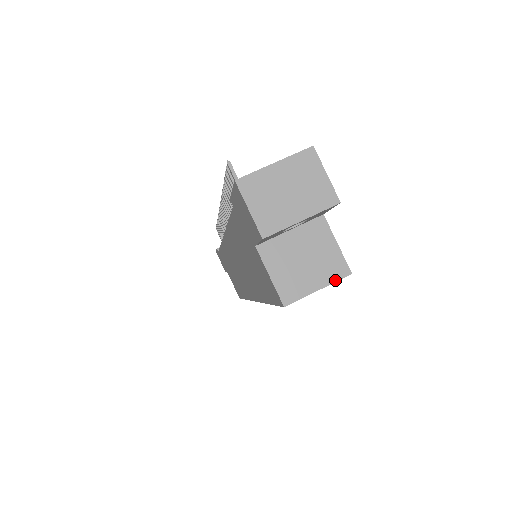
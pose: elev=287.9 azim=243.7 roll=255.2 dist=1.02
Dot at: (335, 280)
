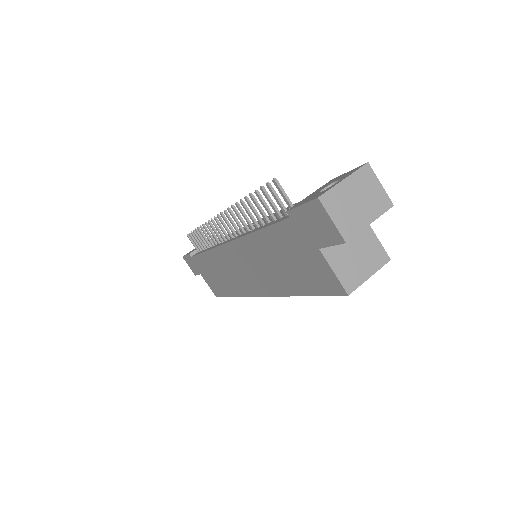
Dot at: (380, 267)
